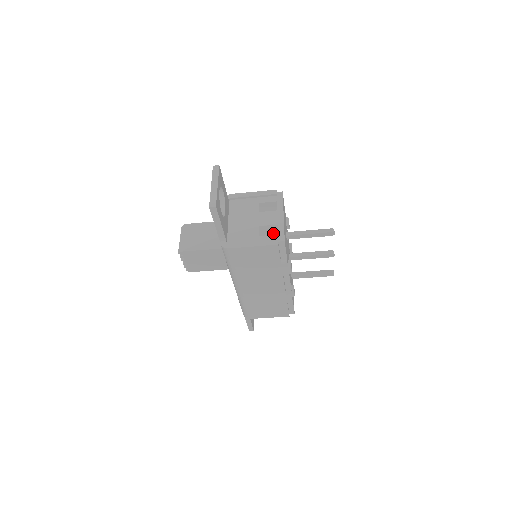
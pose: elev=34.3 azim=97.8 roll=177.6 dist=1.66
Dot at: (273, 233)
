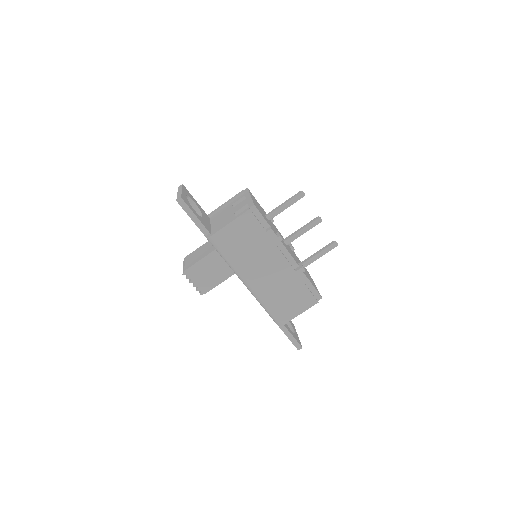
Dot at: occluded
